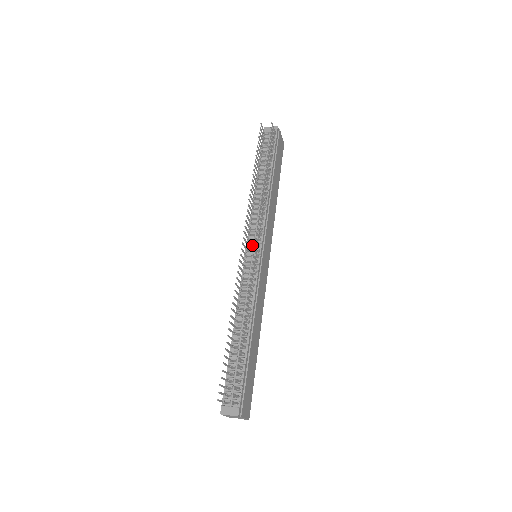
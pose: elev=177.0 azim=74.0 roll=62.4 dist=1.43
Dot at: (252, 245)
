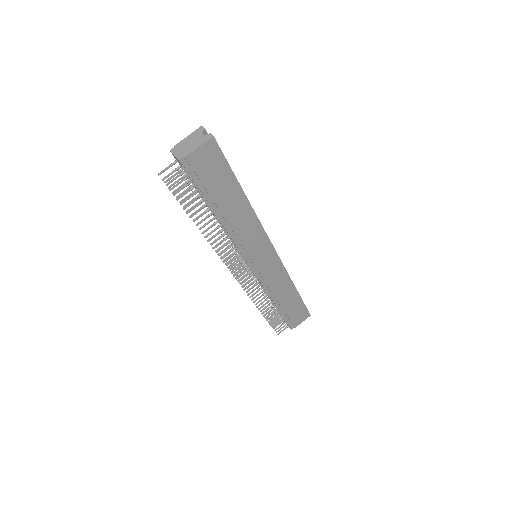
Dot at: occluded
